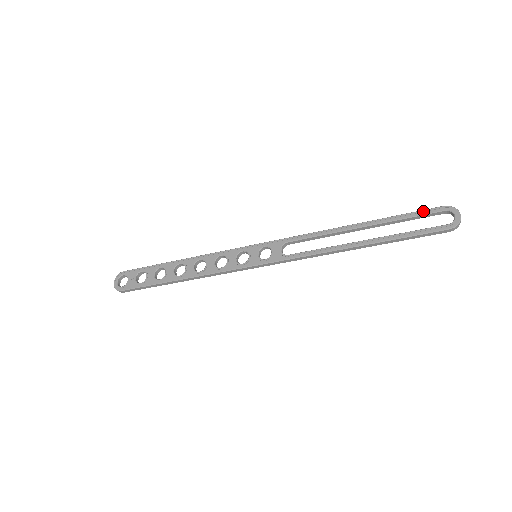
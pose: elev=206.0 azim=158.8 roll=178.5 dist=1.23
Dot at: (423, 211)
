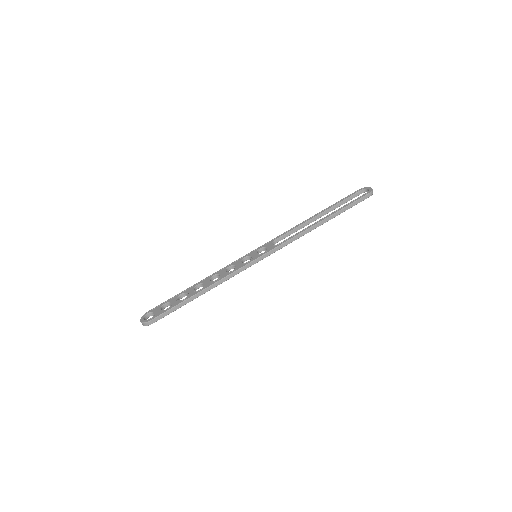
Dot at: (350, 195)
